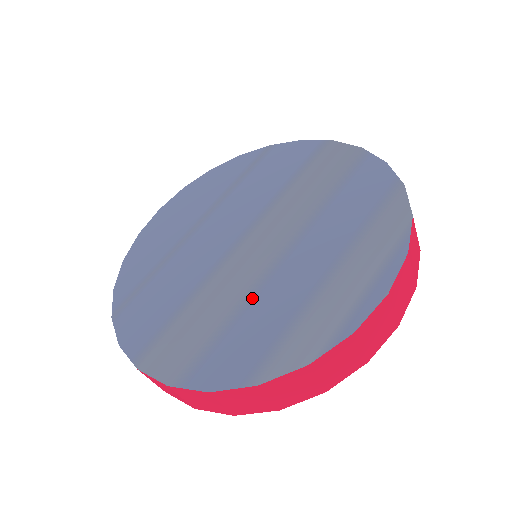
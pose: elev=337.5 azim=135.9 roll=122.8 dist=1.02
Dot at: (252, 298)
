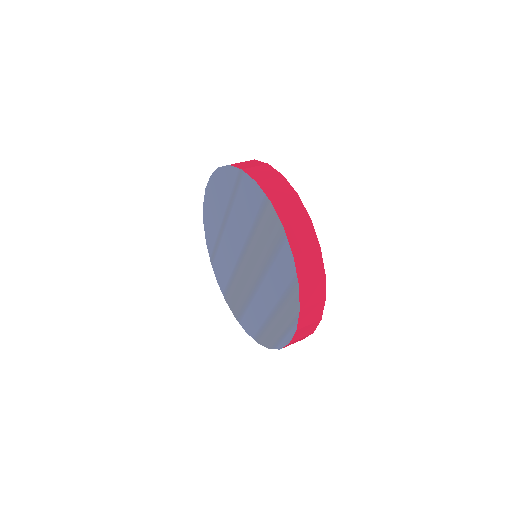
Dot at: (251, 300)
